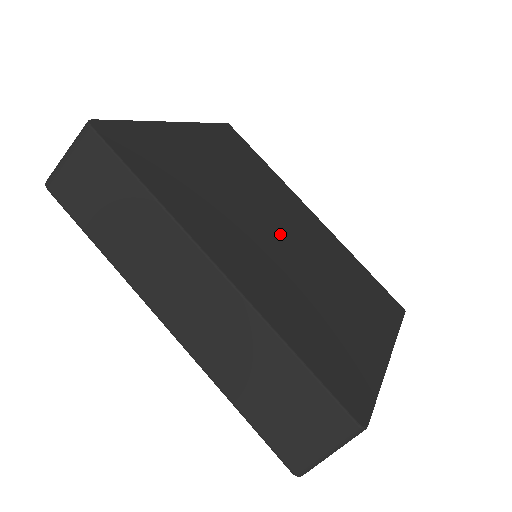
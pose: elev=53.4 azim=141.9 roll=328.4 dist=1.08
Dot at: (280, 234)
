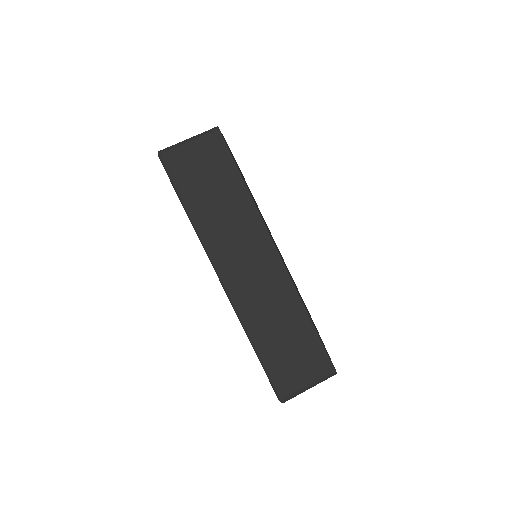
Dot at: occluded
